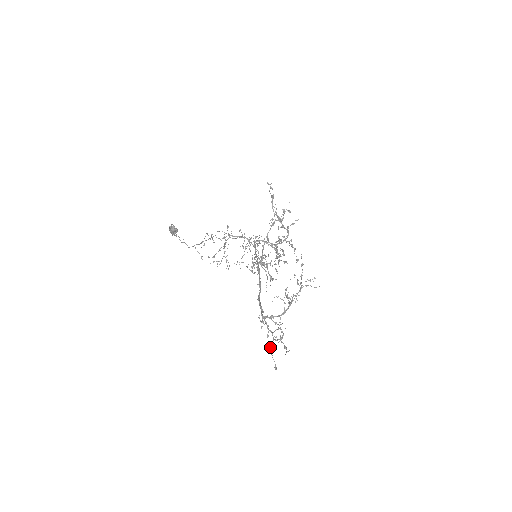
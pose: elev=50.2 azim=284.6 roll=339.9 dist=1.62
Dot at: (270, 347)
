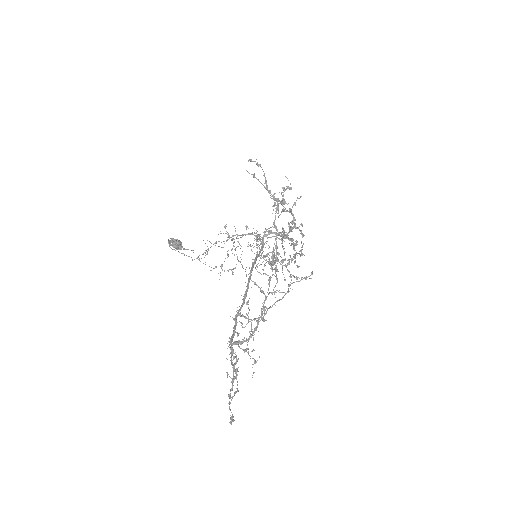
Dot at: occluded
